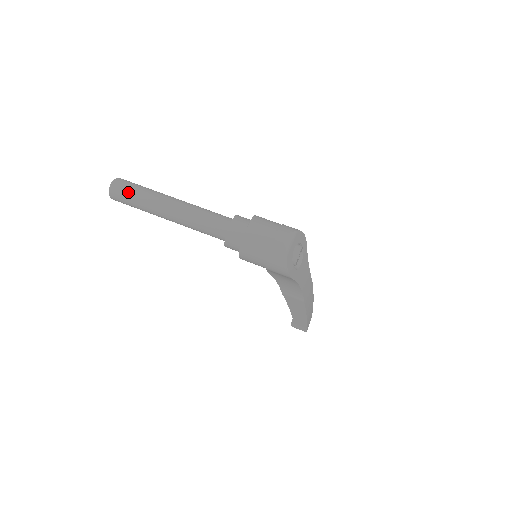
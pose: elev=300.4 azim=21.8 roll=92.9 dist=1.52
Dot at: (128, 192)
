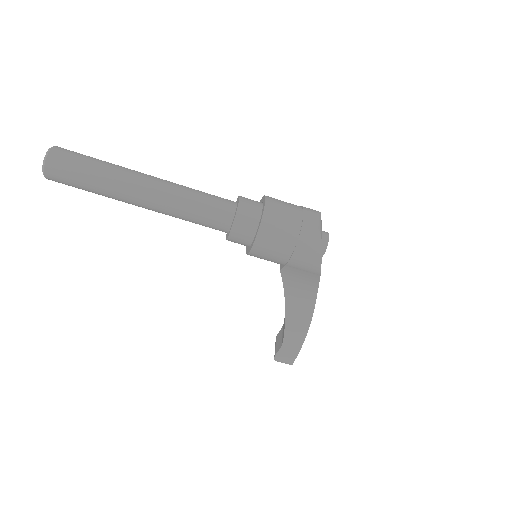
Dot at: (78, 163)
